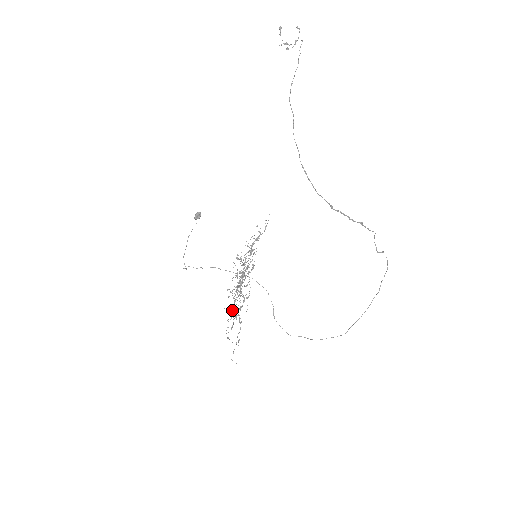
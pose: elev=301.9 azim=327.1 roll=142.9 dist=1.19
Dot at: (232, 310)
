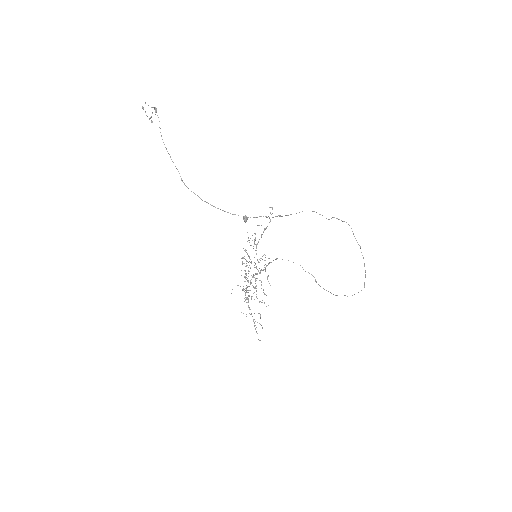
Dot at: (259, 302)
